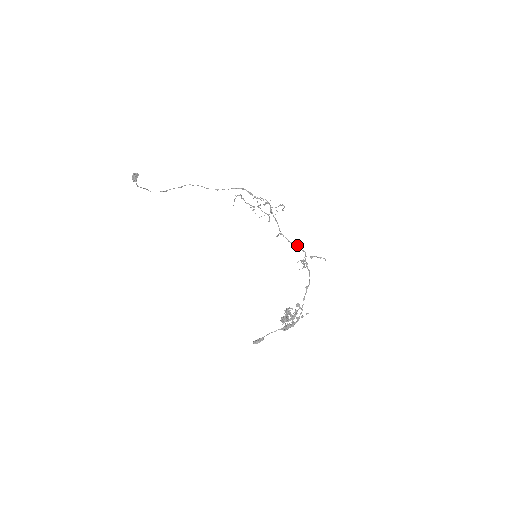
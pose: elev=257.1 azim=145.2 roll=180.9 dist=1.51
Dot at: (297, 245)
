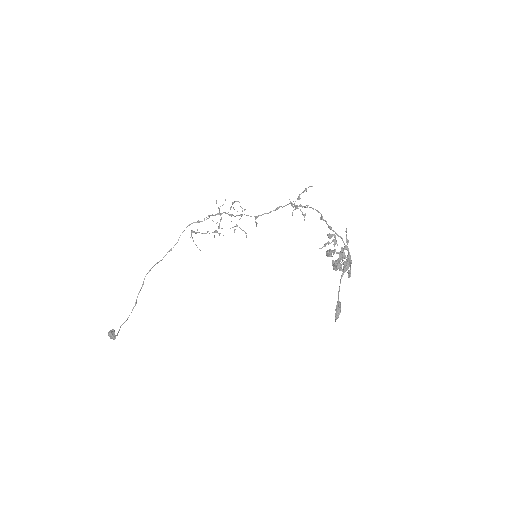
Dot at: (278, 208)
